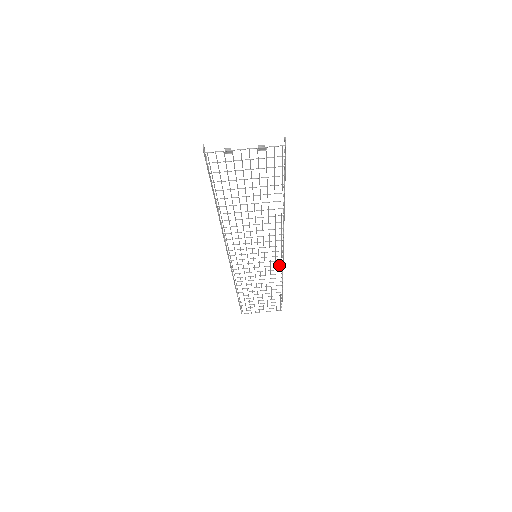
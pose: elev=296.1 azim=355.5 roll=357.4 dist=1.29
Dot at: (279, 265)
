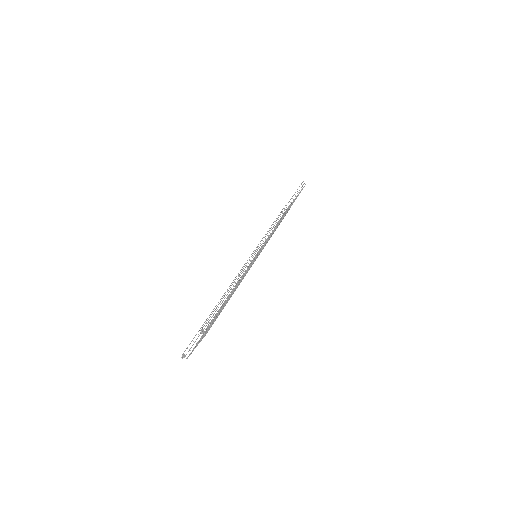
Dot at: occluded
